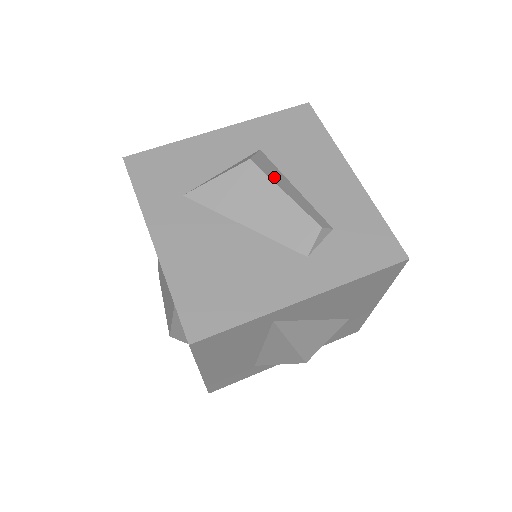
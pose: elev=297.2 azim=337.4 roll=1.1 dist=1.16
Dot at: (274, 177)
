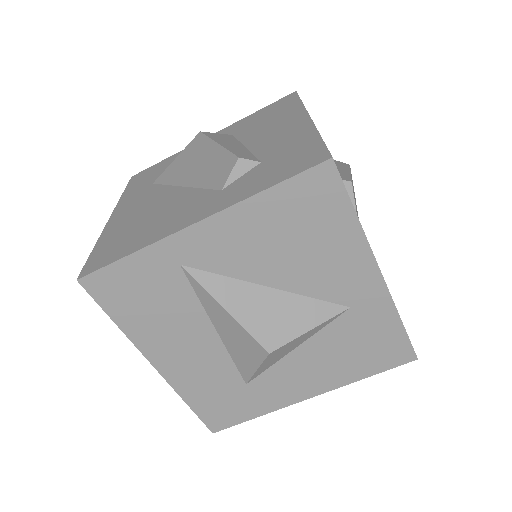
Dot at: (219, 139)
